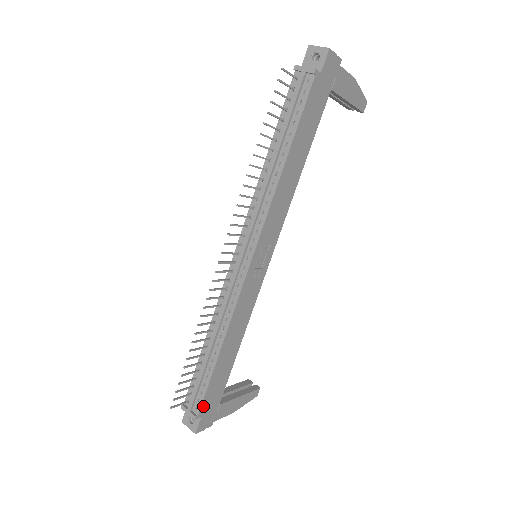
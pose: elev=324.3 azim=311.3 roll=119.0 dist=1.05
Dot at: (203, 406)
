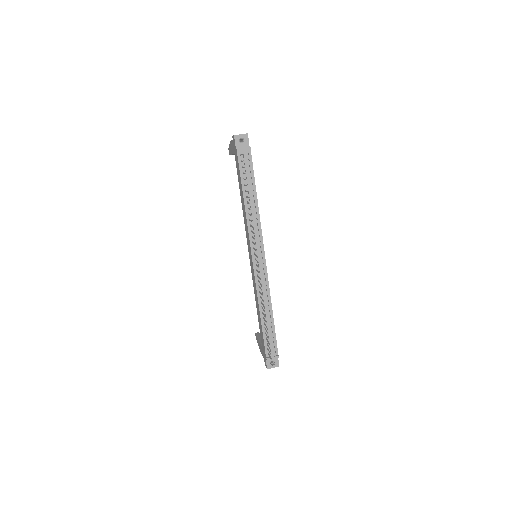
Dot at: (277, 349)
